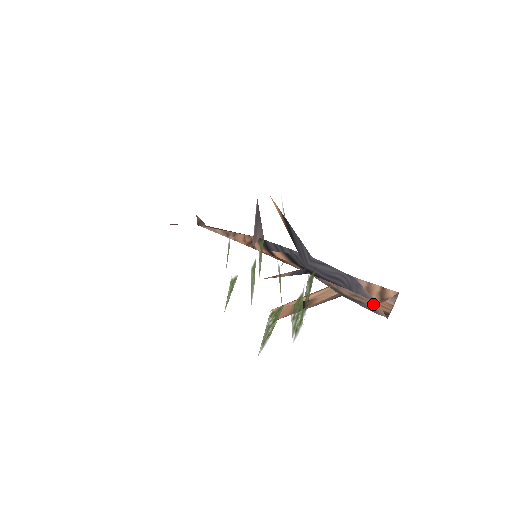
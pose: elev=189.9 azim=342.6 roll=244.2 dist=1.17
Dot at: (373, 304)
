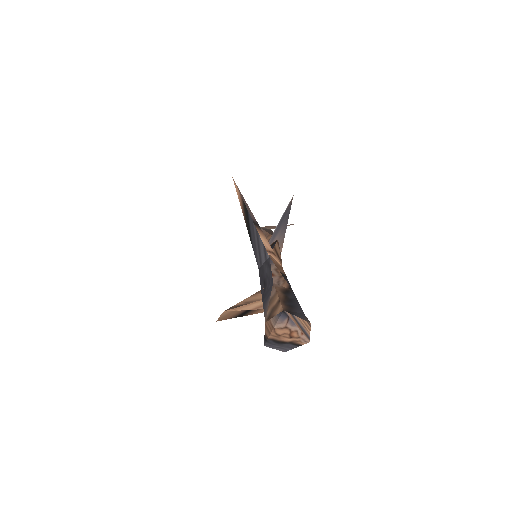
Dot at: occluded
